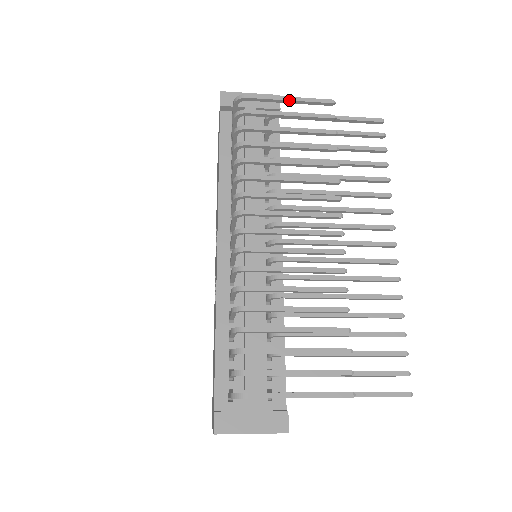
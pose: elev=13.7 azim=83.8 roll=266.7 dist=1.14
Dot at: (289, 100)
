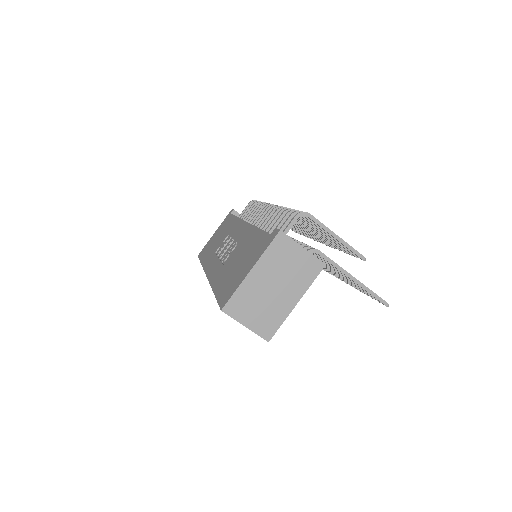
Dot at: occluded
